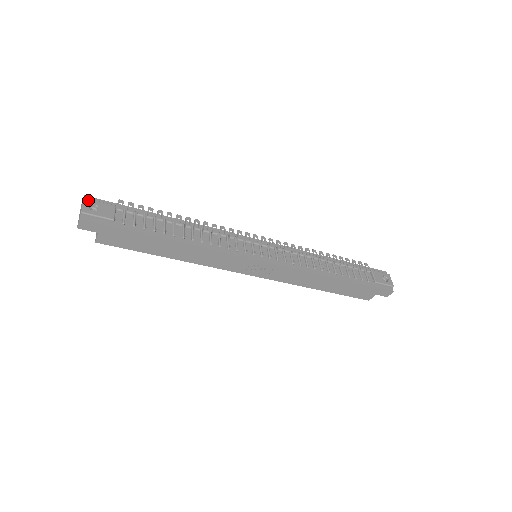
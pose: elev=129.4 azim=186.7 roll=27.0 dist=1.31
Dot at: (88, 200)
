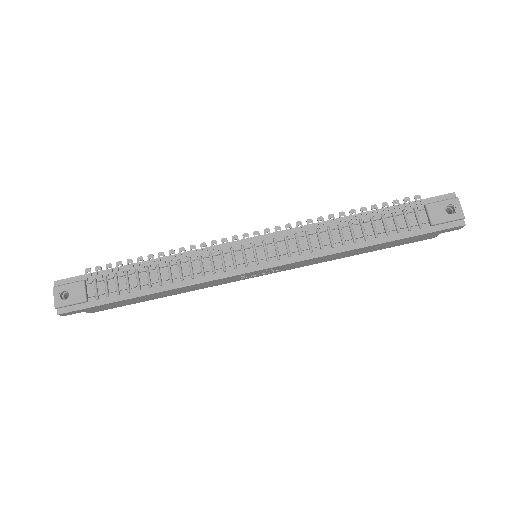
Dot at: (57, 289)
